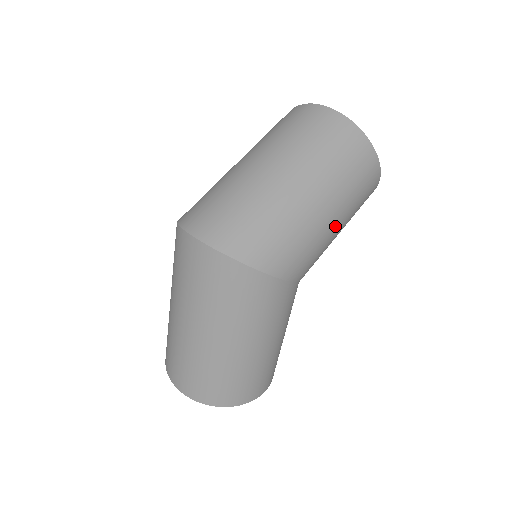
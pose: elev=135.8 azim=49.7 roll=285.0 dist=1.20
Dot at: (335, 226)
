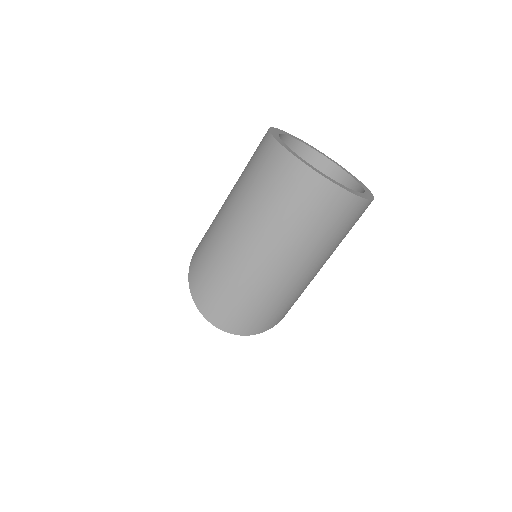
Dot at: occluded
